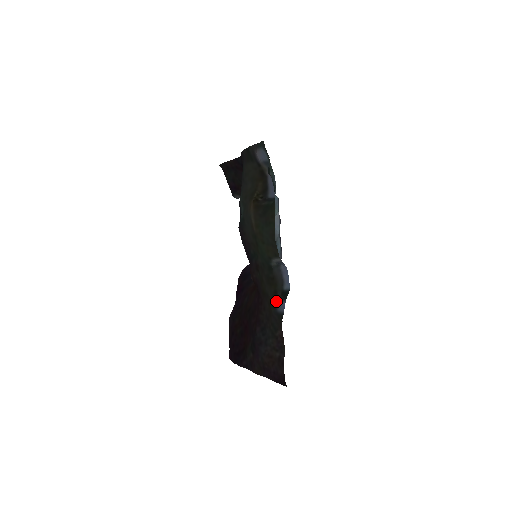
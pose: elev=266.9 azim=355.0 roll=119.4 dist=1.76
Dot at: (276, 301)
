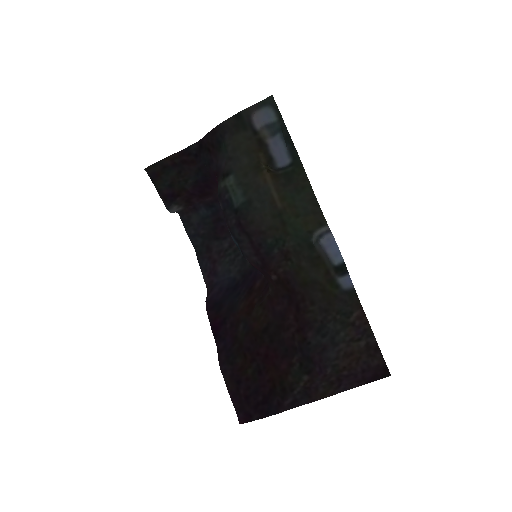
Dot at: (334, 281)
